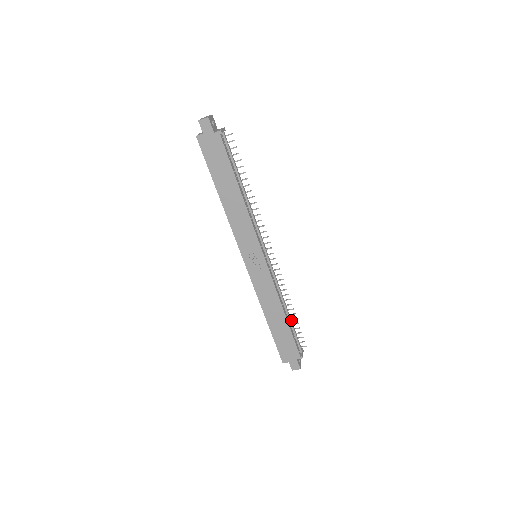
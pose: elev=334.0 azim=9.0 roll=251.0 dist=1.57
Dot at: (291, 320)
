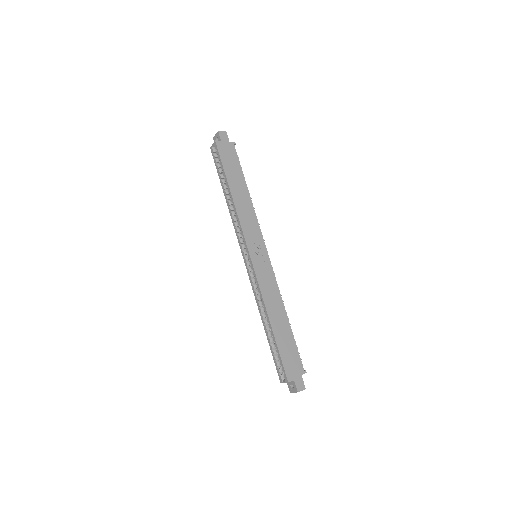
Dot at: occluded
